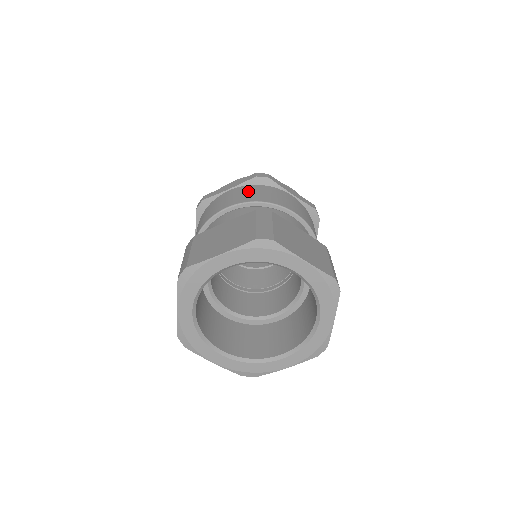
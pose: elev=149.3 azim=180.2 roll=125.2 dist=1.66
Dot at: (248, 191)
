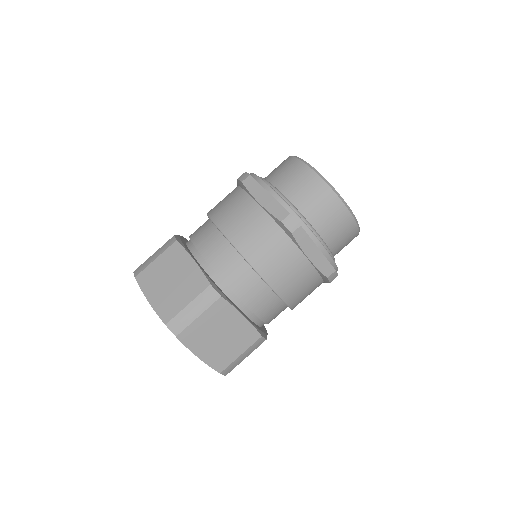
Dot at: (259, 231)
